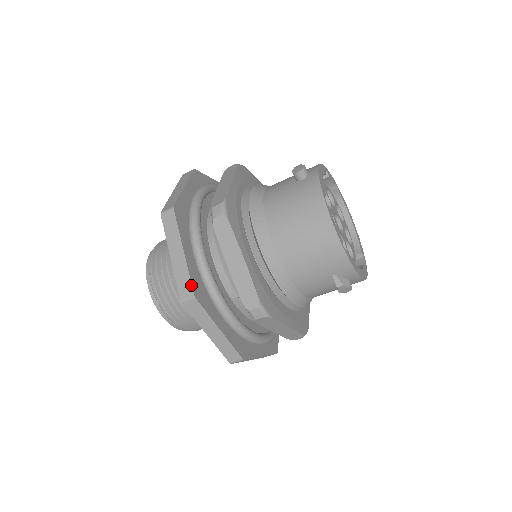
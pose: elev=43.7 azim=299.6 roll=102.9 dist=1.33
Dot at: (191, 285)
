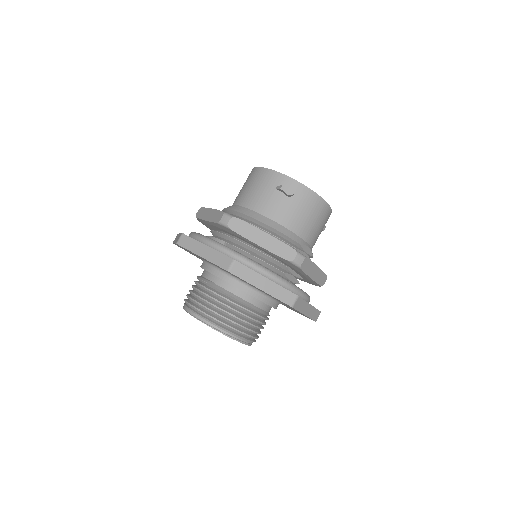
Dot at: (181, 233)
